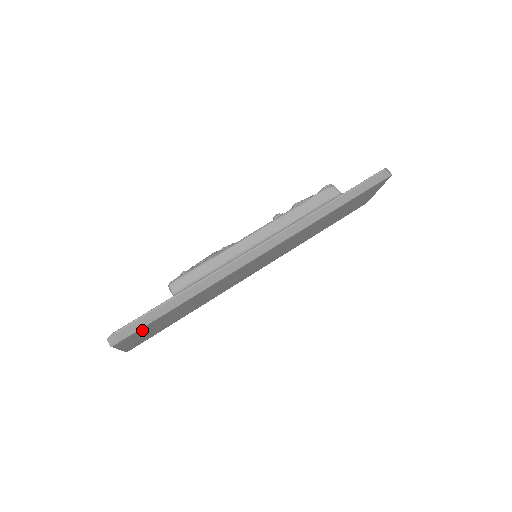
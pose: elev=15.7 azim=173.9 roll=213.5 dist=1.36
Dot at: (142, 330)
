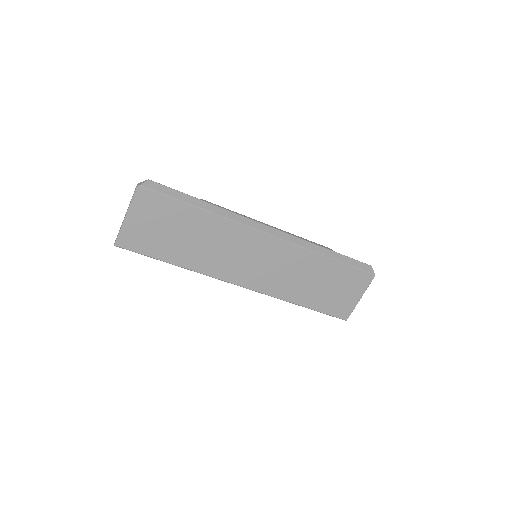
Dot at: (160, 203)
